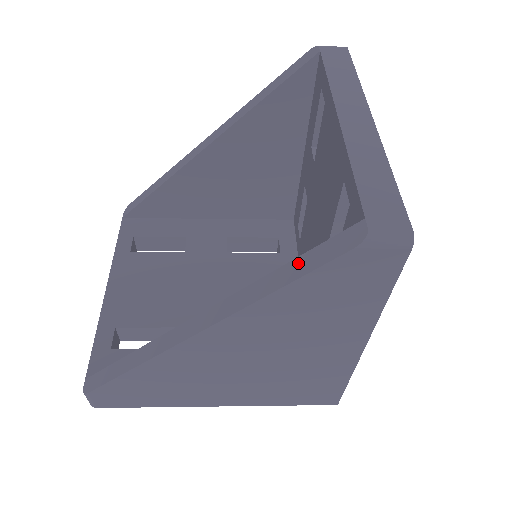
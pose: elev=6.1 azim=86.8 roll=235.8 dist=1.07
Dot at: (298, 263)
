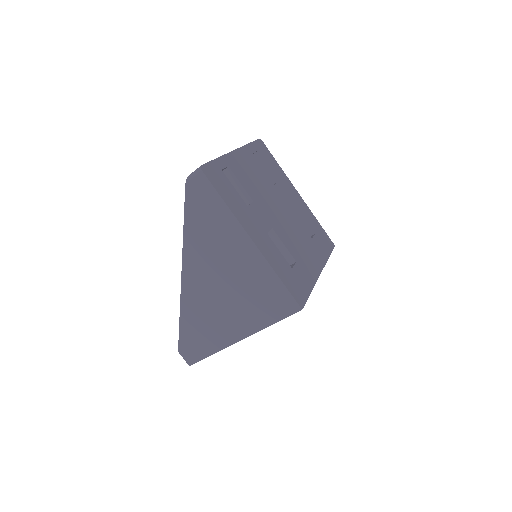
Dot at: occluded
